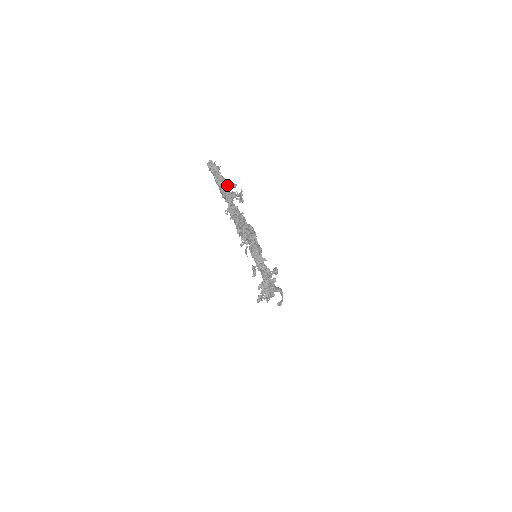
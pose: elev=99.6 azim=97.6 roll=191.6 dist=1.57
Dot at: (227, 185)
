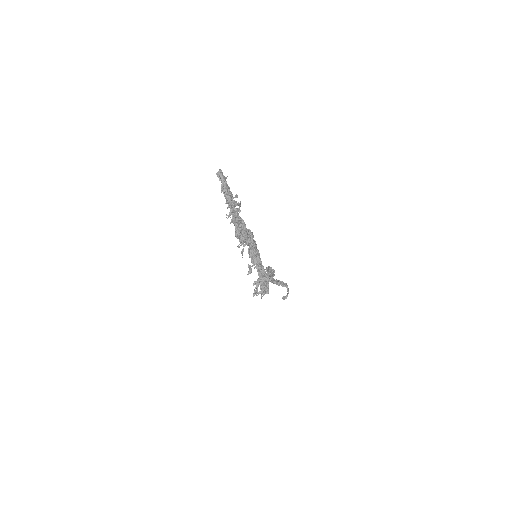
Dot at: (231, 194)
